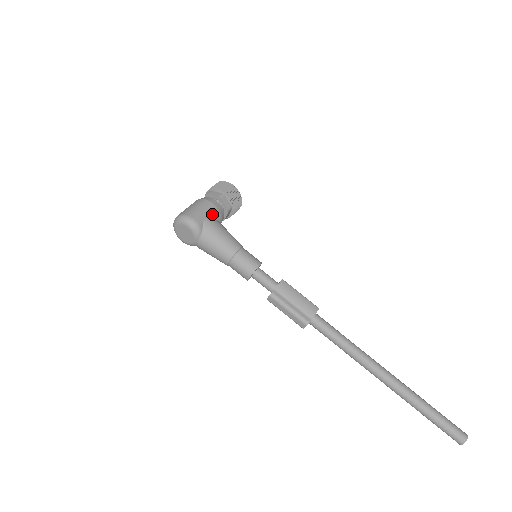
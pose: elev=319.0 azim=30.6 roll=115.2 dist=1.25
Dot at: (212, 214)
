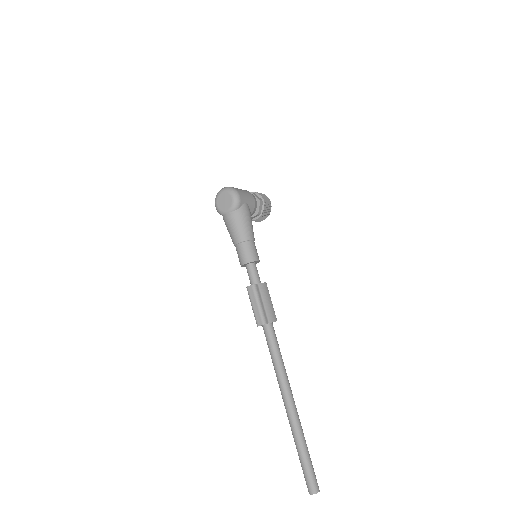
Dot at: (250, 205)
